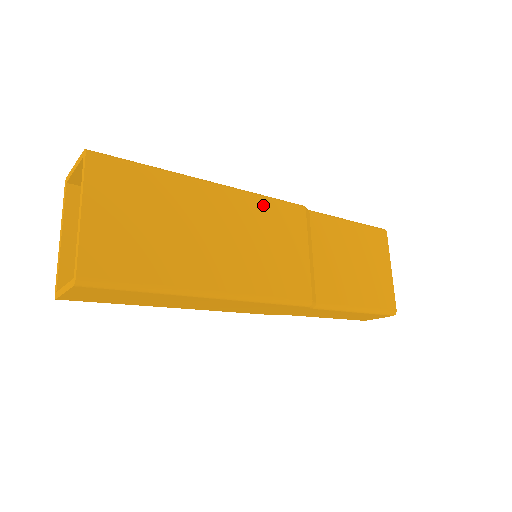
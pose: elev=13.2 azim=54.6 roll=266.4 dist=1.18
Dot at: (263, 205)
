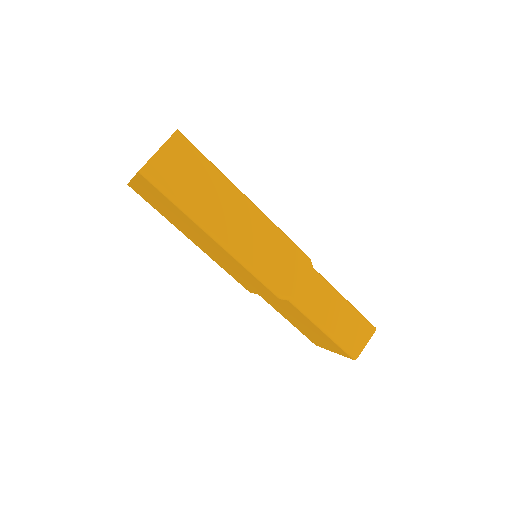
Dot at: occluded
